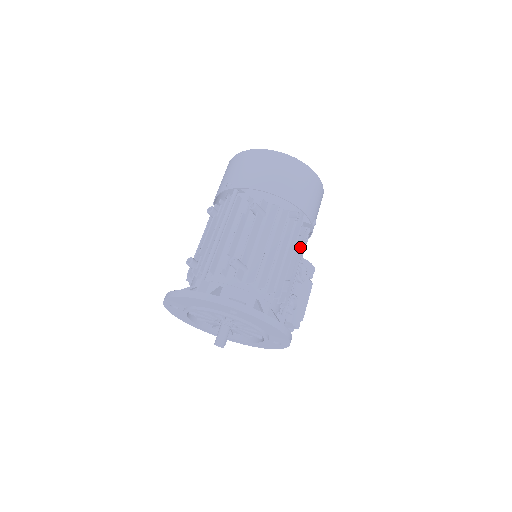
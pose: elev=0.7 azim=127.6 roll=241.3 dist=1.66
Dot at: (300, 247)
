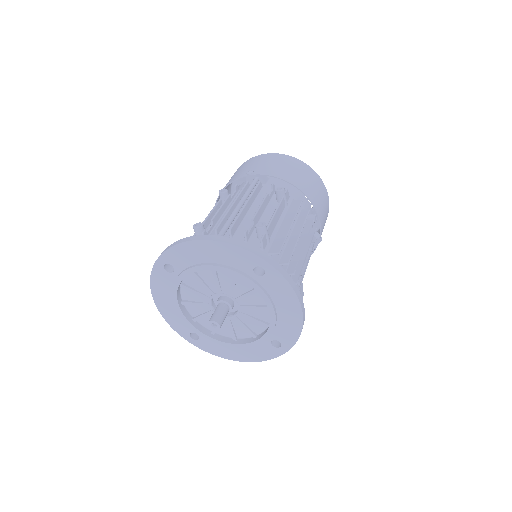
Dot at: (311, 251)
